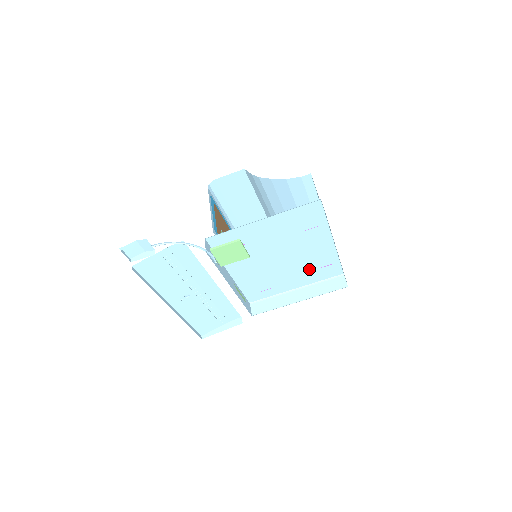
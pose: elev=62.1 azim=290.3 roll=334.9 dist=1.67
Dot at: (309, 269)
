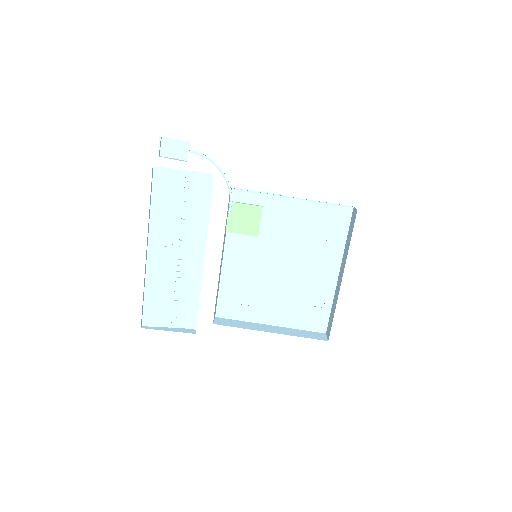
Dot at: (298, 301)
